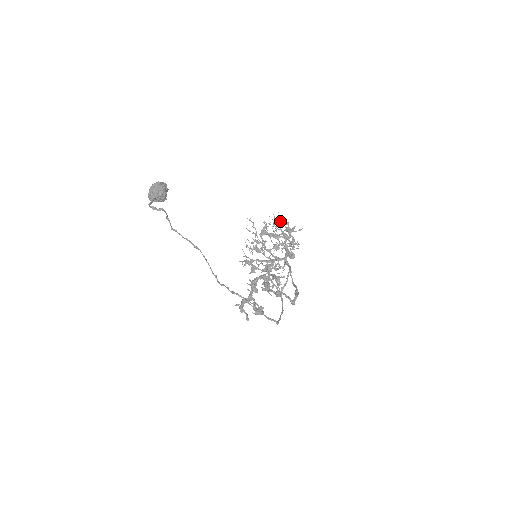
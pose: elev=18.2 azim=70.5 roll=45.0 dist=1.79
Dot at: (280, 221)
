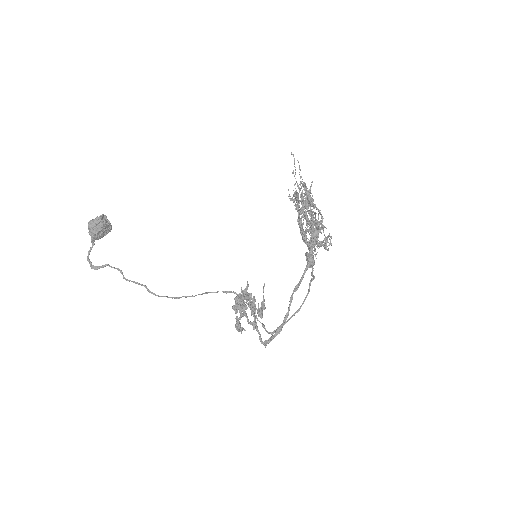
Dot at: (297, 208)
